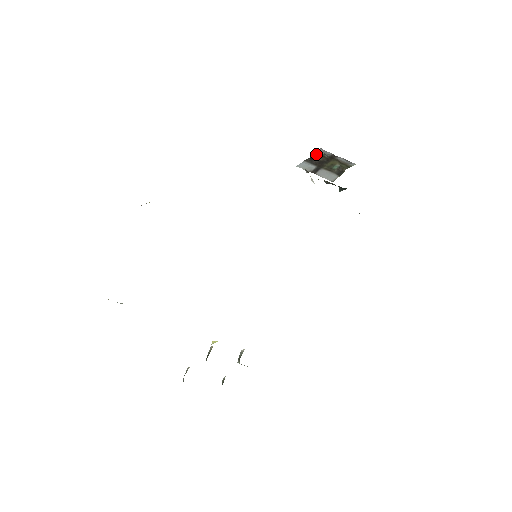
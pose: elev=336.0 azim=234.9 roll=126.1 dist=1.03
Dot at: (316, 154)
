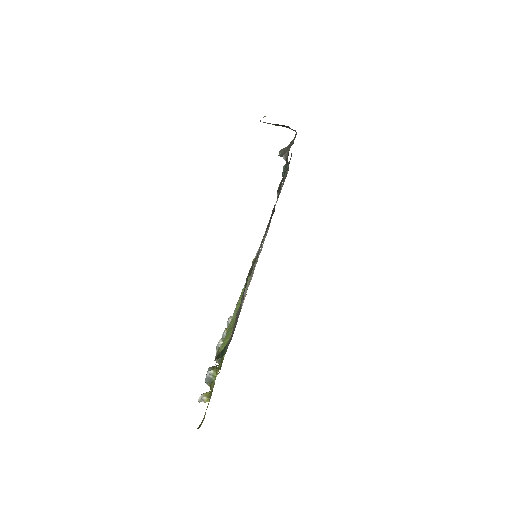
Dot at: occluded
